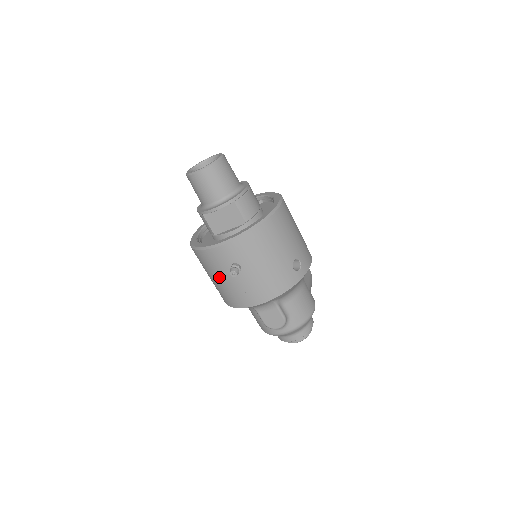
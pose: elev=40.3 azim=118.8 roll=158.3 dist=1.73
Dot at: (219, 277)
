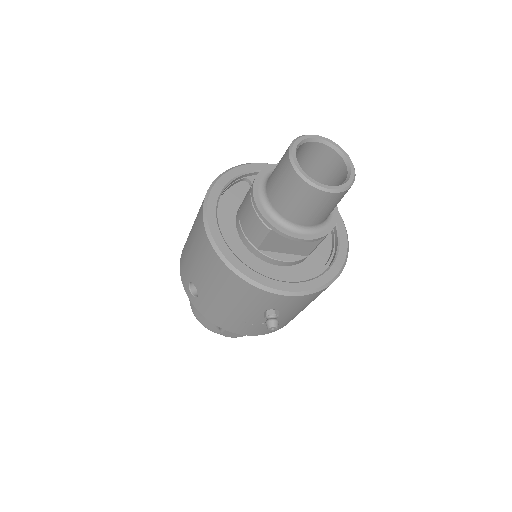
Dot at: (233, 304)
